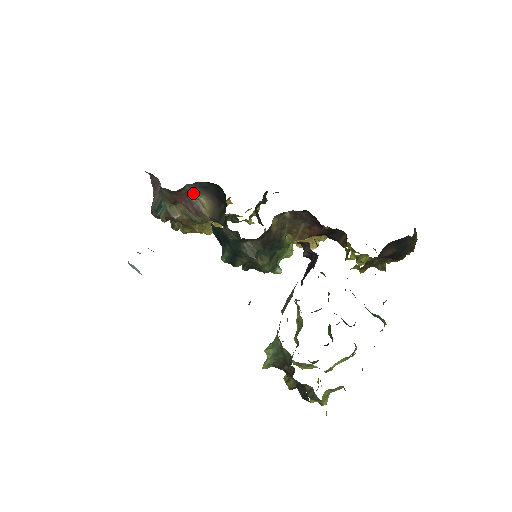
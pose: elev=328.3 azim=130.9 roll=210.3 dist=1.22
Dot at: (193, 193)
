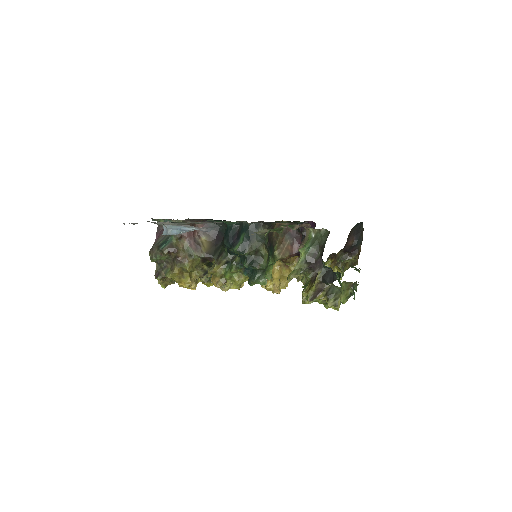
Dot at: (198, 233)
